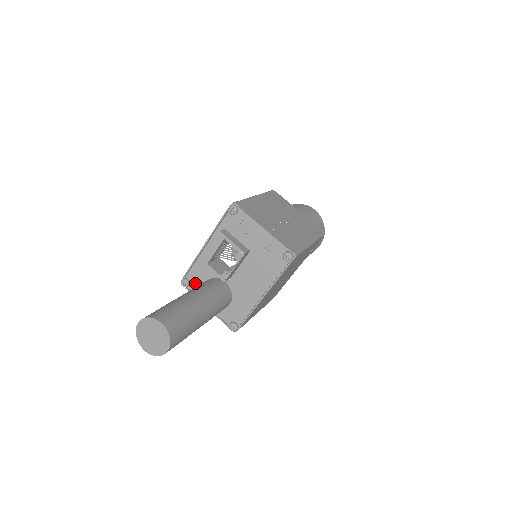
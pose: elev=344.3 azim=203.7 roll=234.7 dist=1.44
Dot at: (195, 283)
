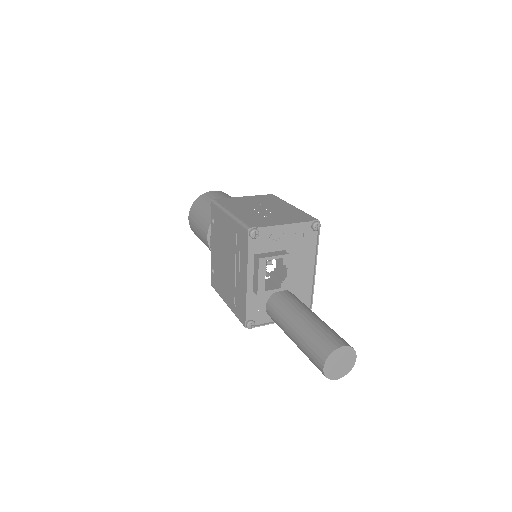
Dot at: (258, 316)
